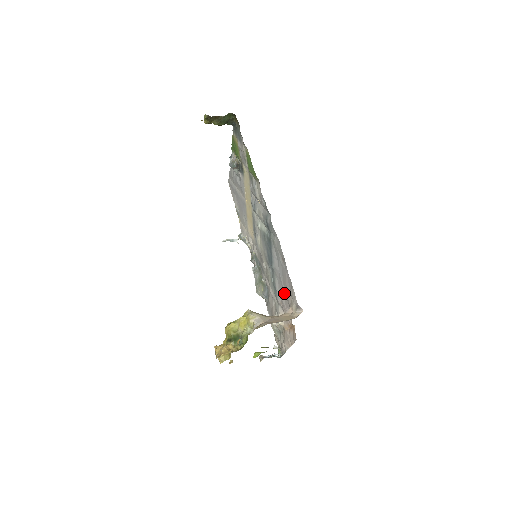
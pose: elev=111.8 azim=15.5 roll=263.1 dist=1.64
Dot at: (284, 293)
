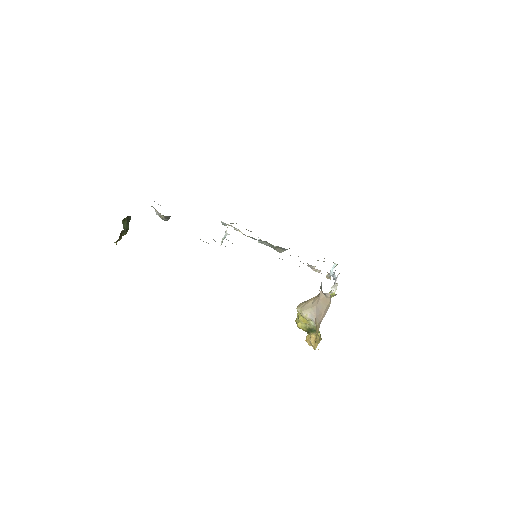
Dot at: occluded
